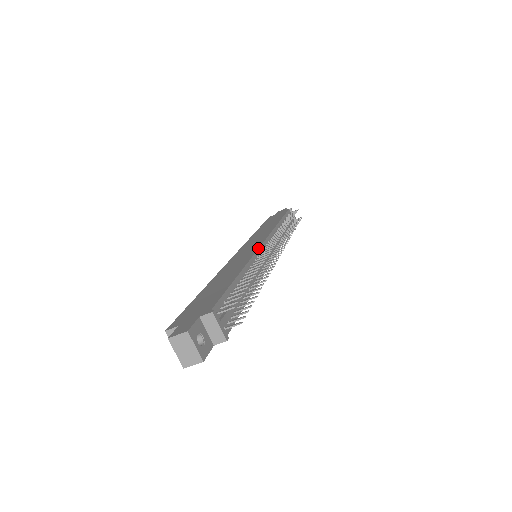
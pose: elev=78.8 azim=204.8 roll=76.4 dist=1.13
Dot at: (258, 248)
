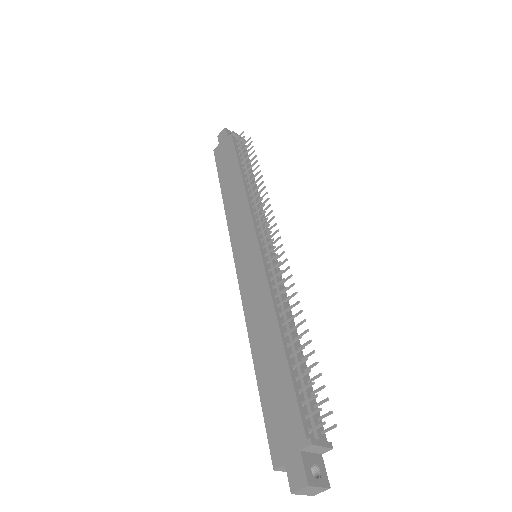
Dot at: (263, 264)
